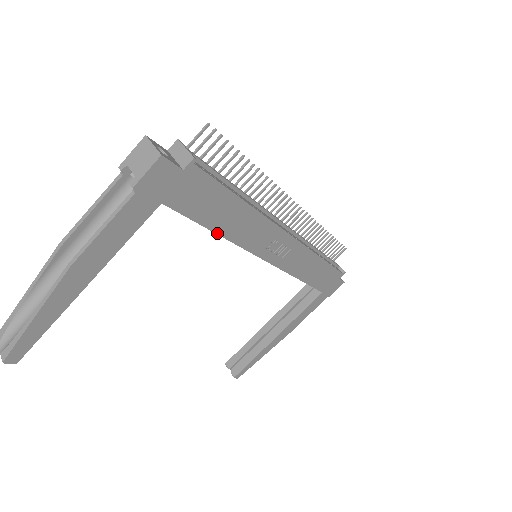
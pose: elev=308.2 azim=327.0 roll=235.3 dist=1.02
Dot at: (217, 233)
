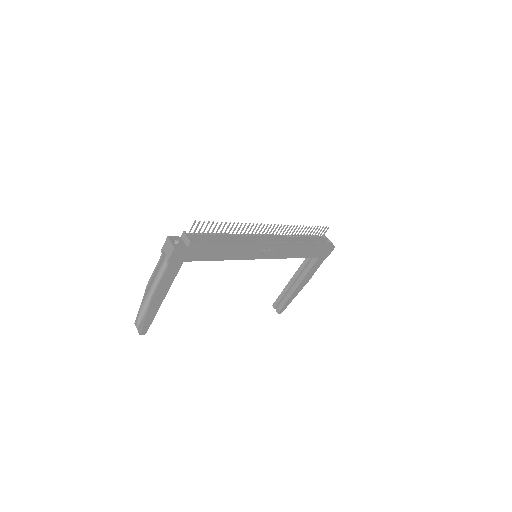
Dot at: (221, 260)
